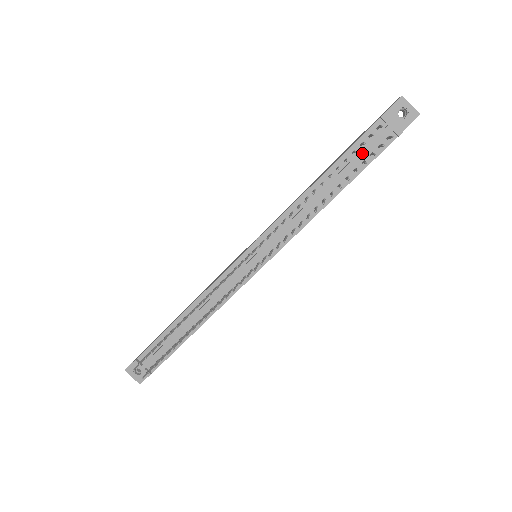
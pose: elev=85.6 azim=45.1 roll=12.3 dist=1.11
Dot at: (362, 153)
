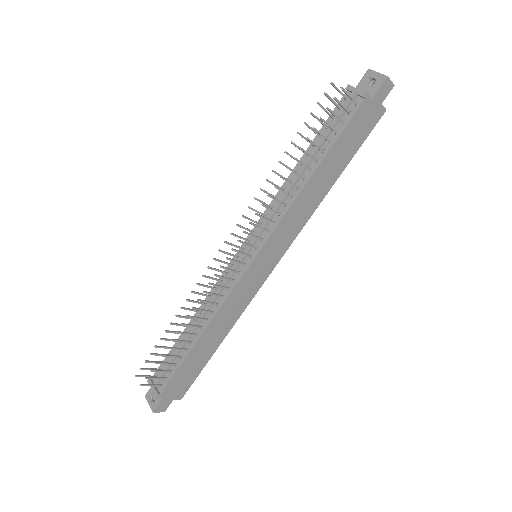
Dot at: (332, 124)
